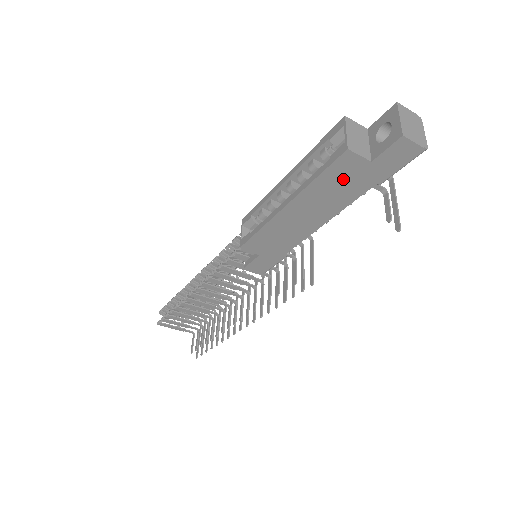
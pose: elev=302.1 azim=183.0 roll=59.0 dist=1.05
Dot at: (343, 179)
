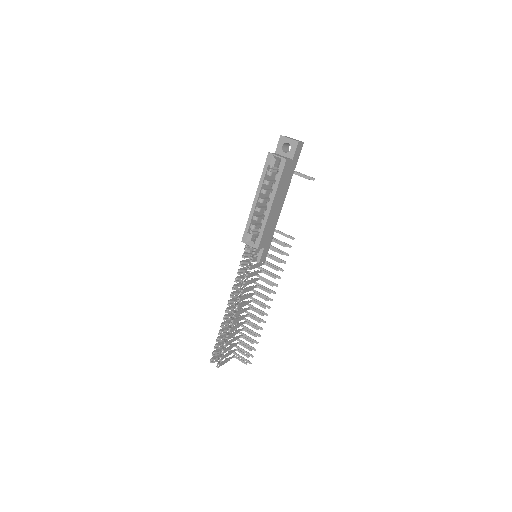
Dot at: (286, 175)
